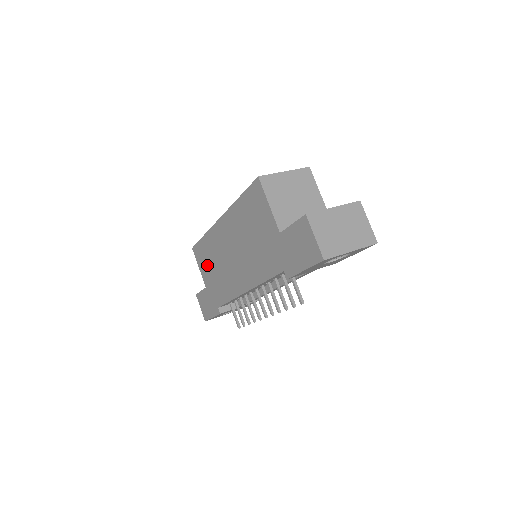
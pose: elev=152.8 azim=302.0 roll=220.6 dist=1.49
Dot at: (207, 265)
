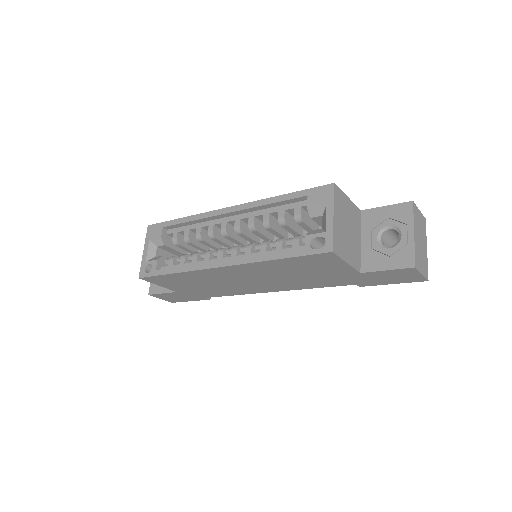
Dot at: (183, 285)
